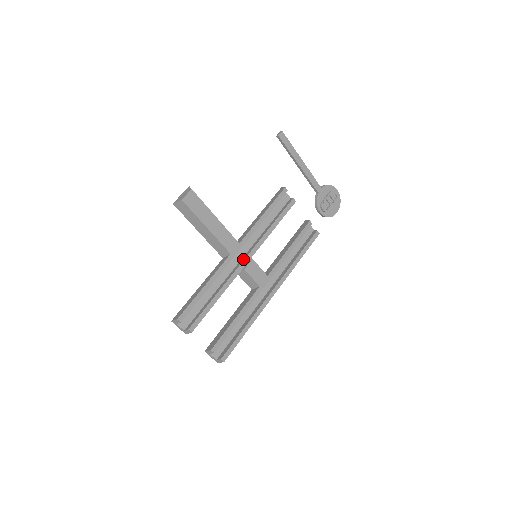
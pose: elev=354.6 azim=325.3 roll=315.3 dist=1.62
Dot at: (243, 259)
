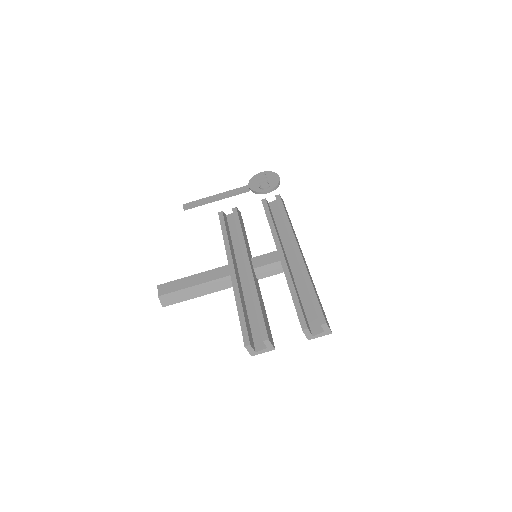
Dot at: occluded
